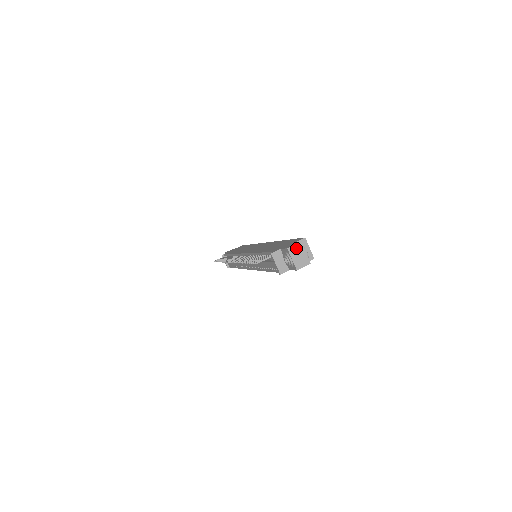
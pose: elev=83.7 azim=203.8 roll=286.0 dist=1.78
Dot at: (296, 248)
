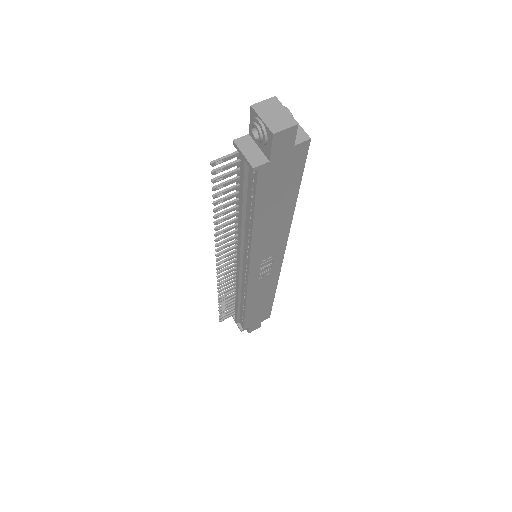
Dot at: (267, 105)
